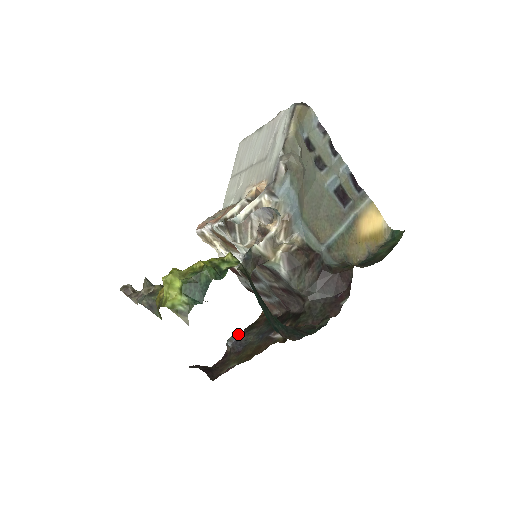
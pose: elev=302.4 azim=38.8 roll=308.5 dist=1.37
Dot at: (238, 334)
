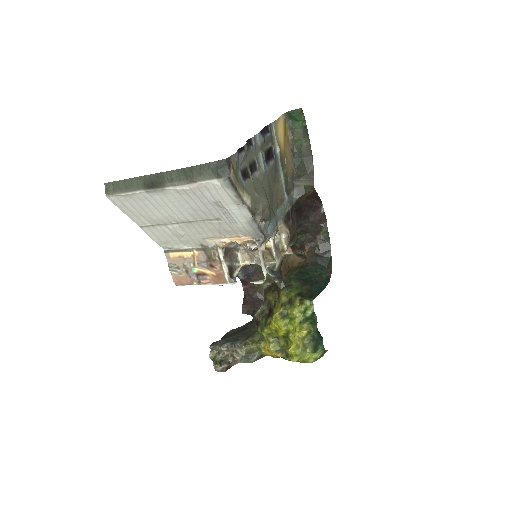
Dot at: occluded
